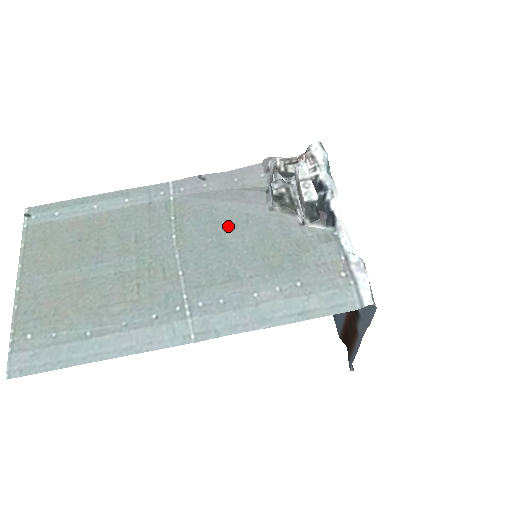
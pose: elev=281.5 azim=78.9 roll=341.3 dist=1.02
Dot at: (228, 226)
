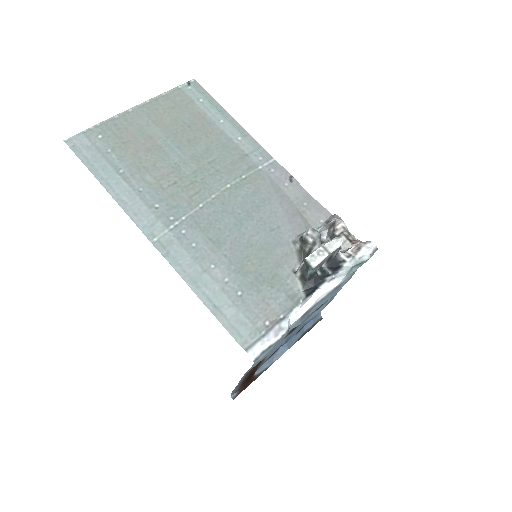
Dot at: (260, 218)
